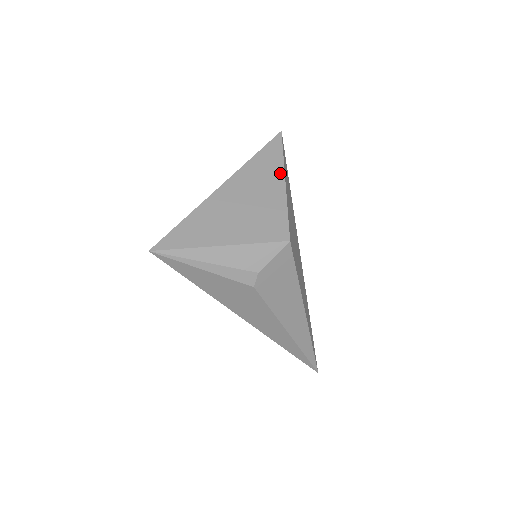
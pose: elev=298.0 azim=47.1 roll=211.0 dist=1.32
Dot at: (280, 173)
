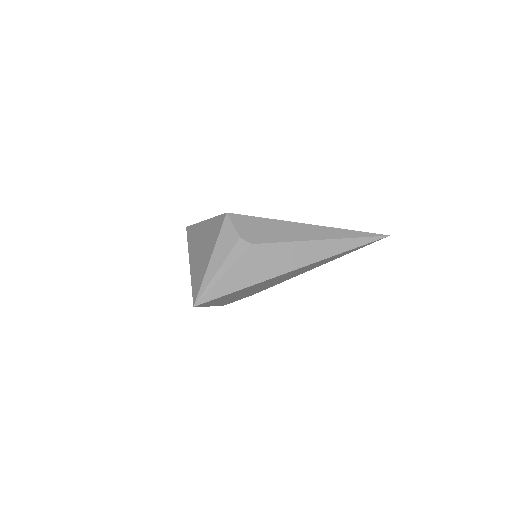
Dot at: (200, 224)
